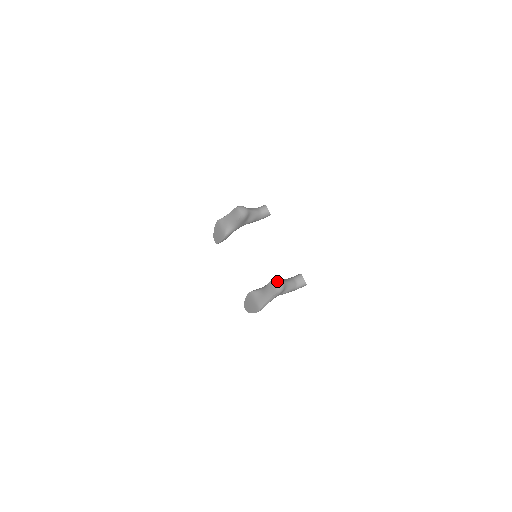
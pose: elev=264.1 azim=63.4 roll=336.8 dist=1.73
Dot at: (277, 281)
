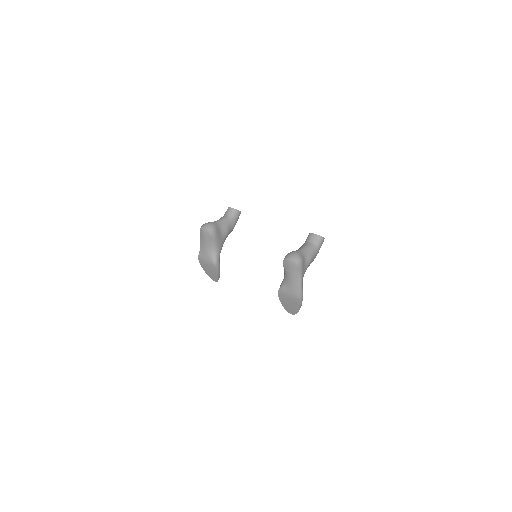
Dot at: (288, 255)
